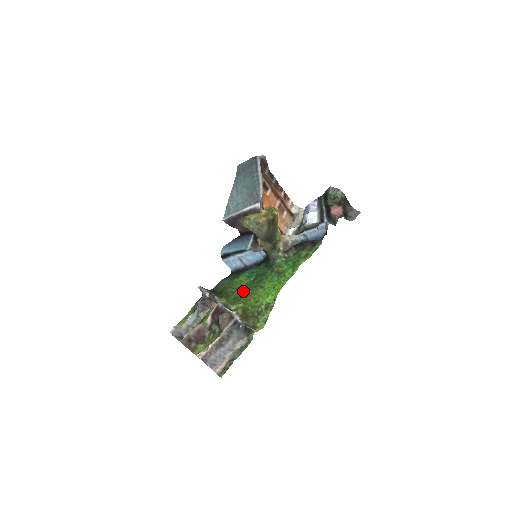
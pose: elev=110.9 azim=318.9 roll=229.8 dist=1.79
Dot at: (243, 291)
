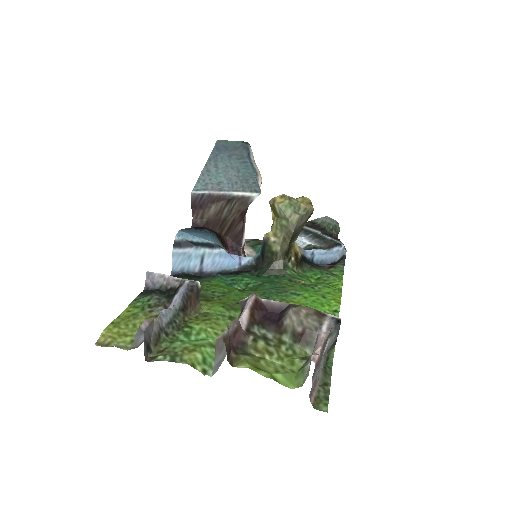
Dot at: occluded
